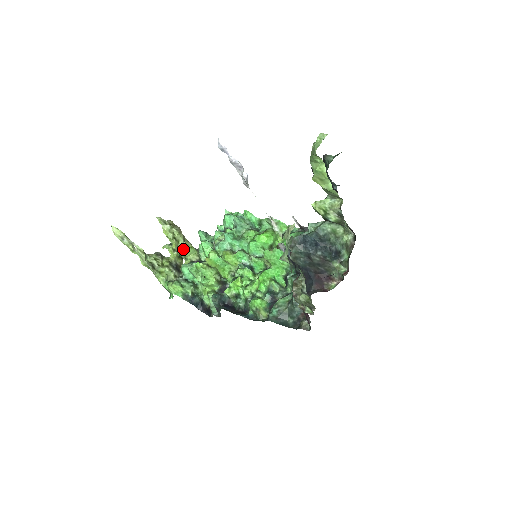
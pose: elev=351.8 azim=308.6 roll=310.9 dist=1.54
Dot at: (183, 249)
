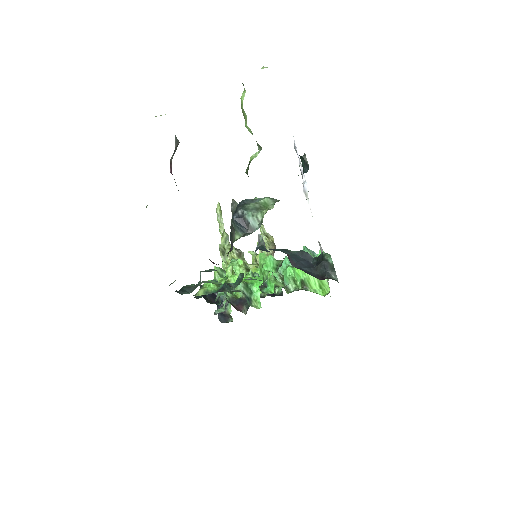
Dot at: occluded
